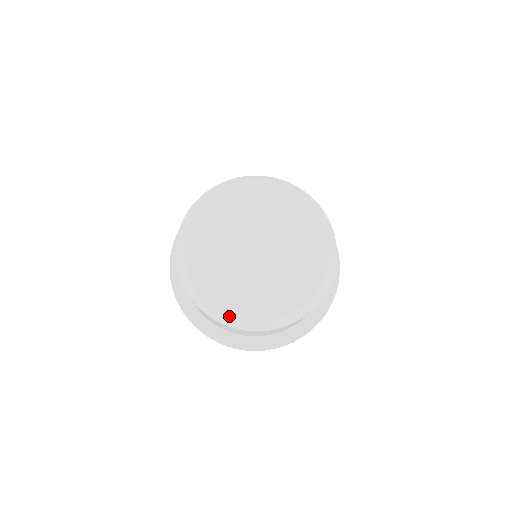
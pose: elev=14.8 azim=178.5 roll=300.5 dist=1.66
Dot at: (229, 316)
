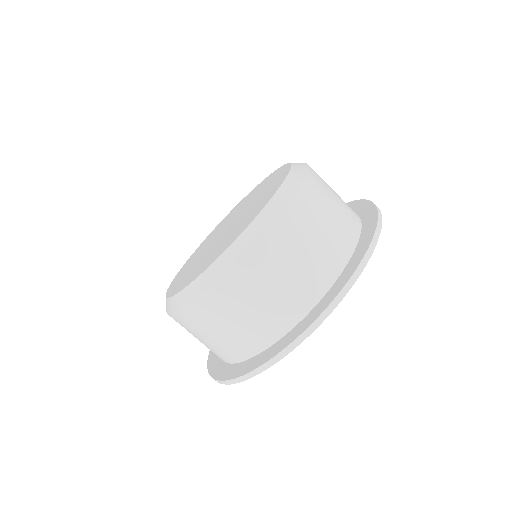
Dot at: (231, 245)
